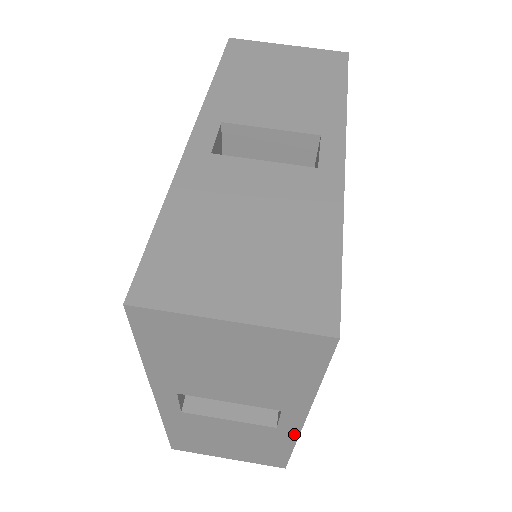
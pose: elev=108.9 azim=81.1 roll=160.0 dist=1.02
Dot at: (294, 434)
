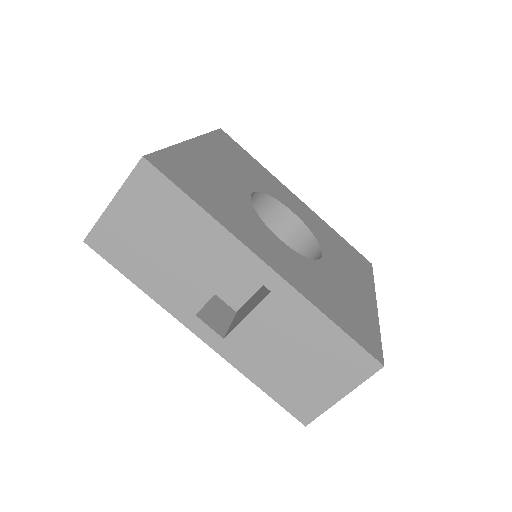
Dot at: occluded
